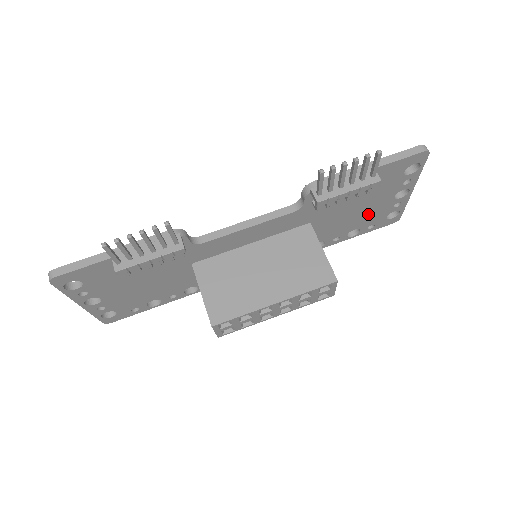
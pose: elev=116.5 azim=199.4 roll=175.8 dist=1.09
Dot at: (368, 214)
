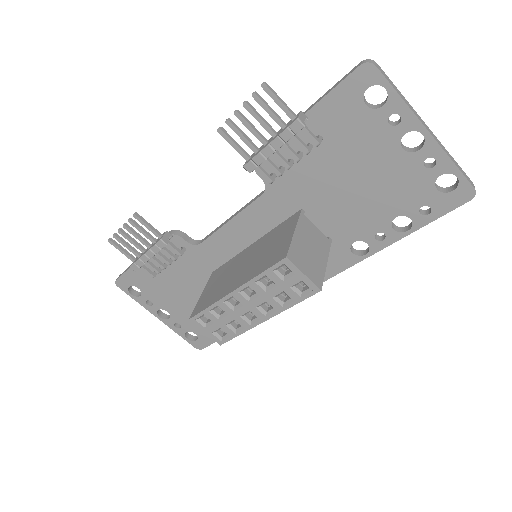
Dot at: (389, 187)
